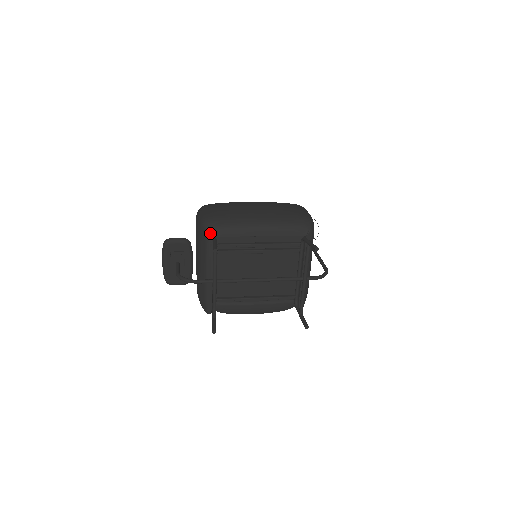
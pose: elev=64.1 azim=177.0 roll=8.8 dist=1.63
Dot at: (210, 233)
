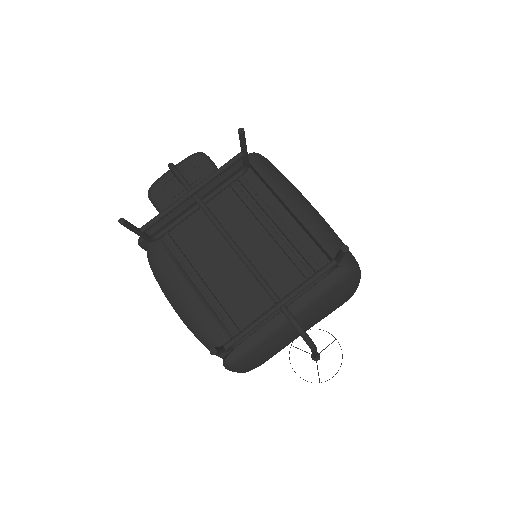
Dot at: (250, 157)
